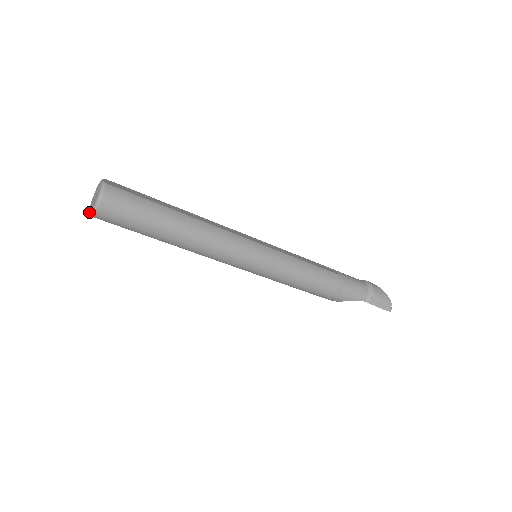
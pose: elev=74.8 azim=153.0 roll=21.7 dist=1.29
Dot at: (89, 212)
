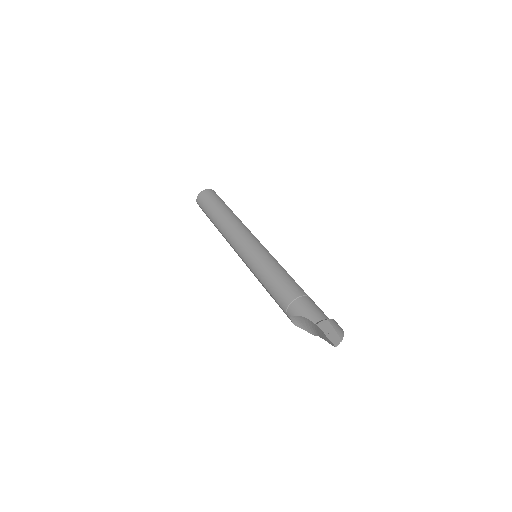
Dot at: occluded
